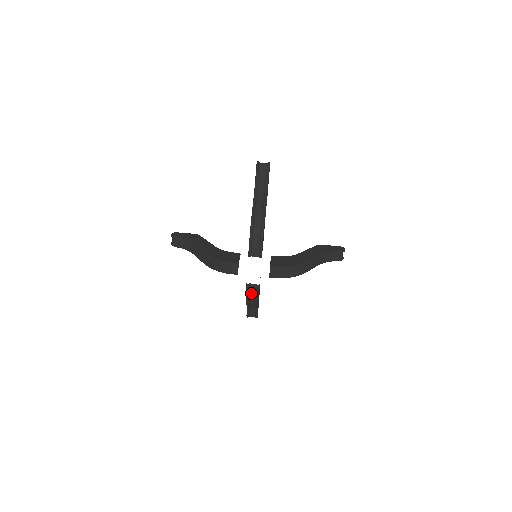
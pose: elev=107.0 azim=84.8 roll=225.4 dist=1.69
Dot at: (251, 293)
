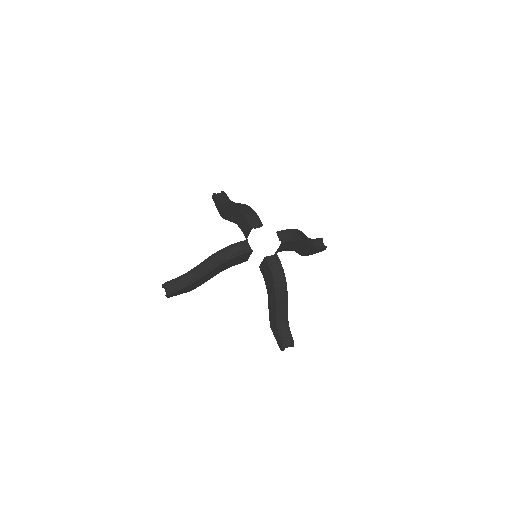
Dot at: (274, 267)
